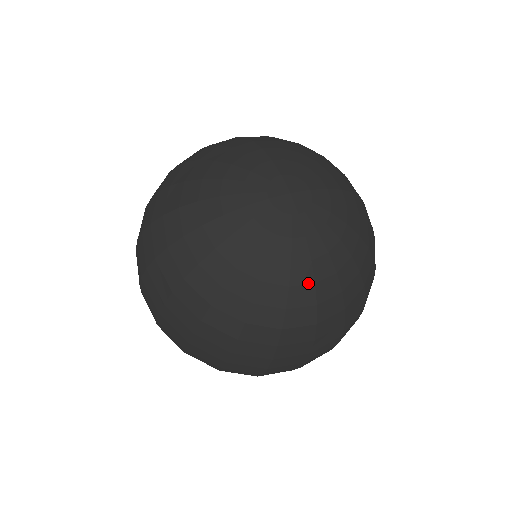
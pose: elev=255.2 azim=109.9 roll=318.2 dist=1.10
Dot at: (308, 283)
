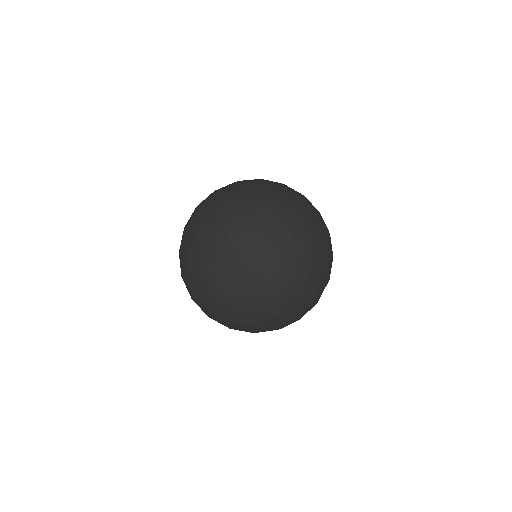
Dot at: (231, 285)
